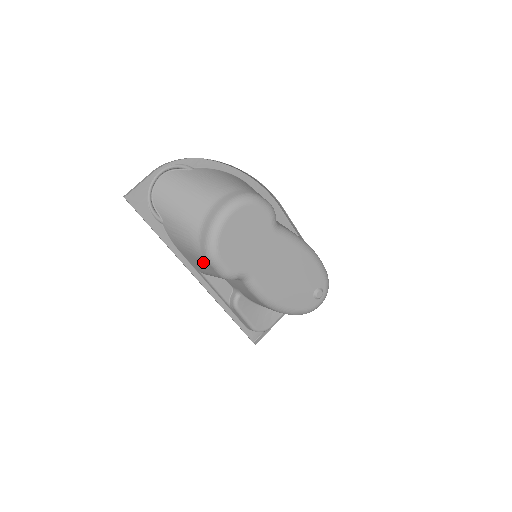
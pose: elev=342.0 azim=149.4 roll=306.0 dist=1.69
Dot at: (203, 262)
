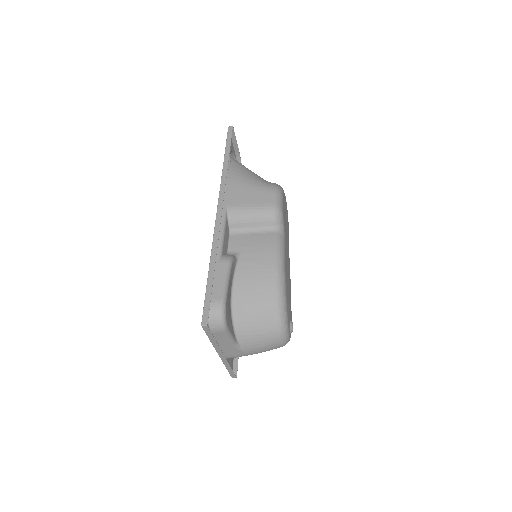
Dot at: (261, 191)
